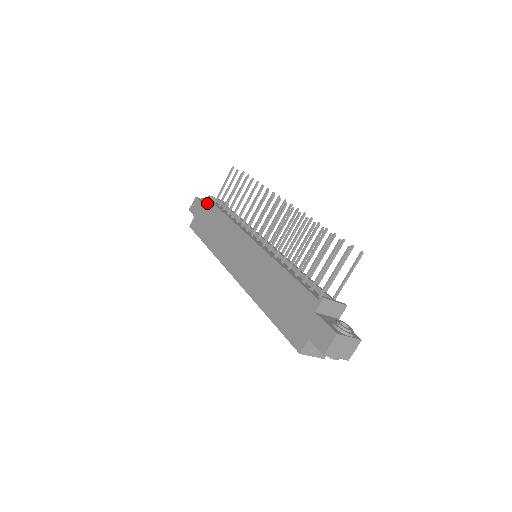
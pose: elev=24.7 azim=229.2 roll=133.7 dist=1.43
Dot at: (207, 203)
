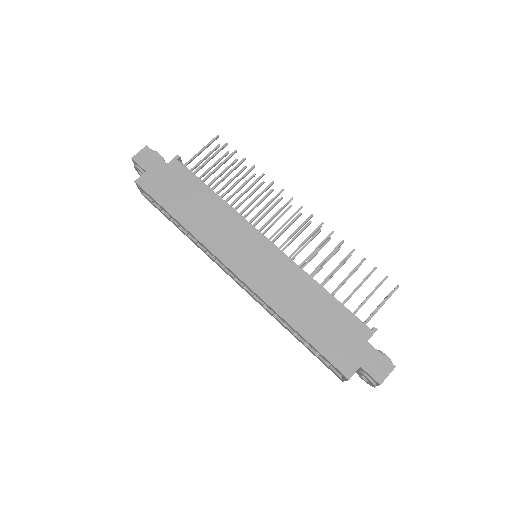
Dot at: (175, 164)
